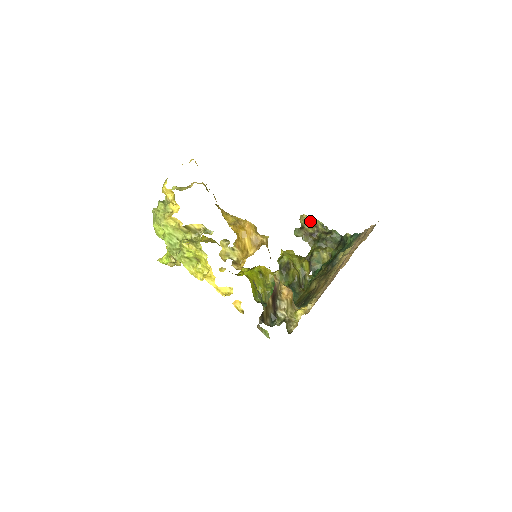
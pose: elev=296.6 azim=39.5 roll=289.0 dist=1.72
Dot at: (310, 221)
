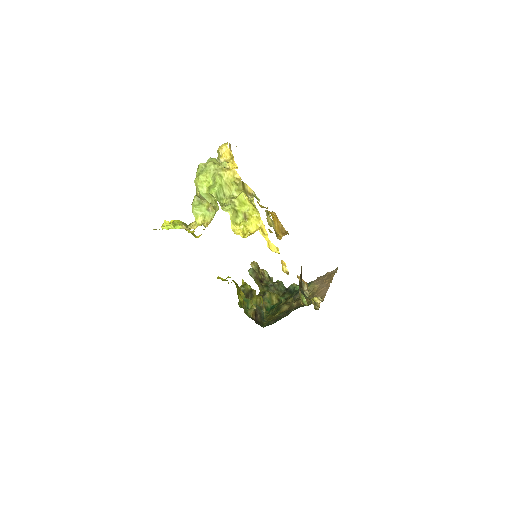
Dot at: (259, 269)
